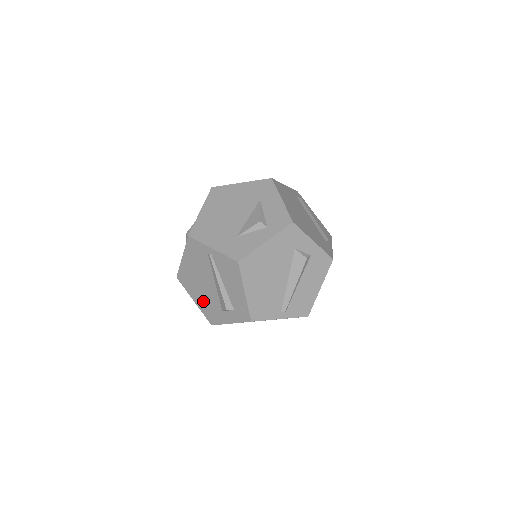
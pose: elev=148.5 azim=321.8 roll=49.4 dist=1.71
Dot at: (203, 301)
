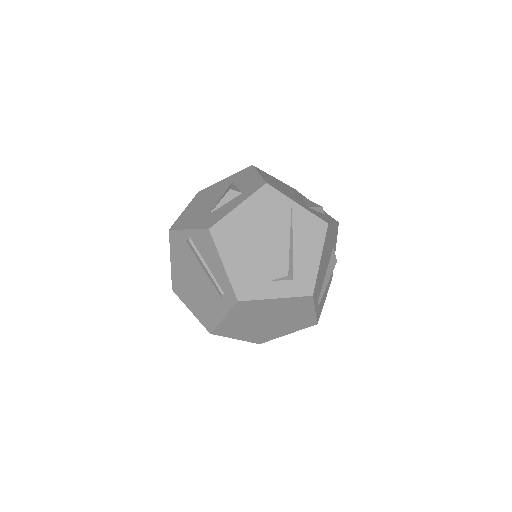
Dot at: (243, 266)
